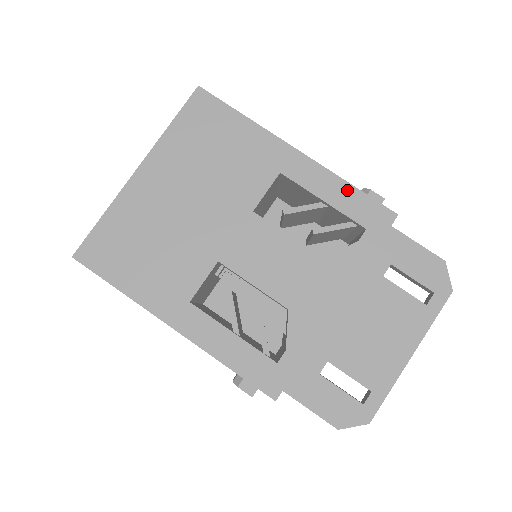
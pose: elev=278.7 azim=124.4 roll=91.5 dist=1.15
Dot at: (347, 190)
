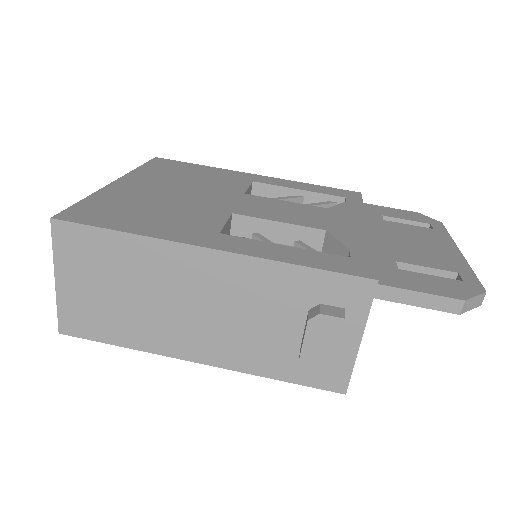
Dot at: (312, 186)
